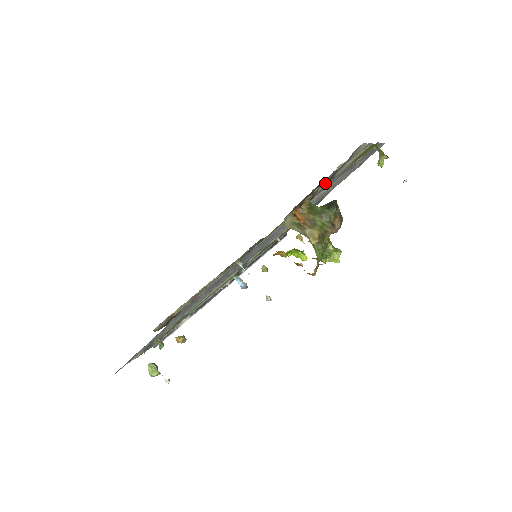
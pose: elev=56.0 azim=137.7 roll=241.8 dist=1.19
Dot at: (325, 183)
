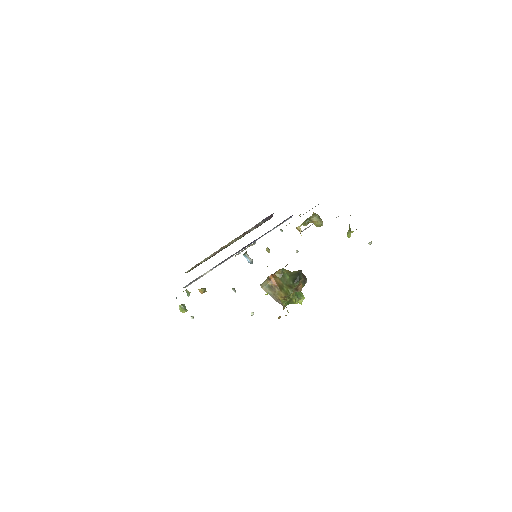
Dot at: occluded
